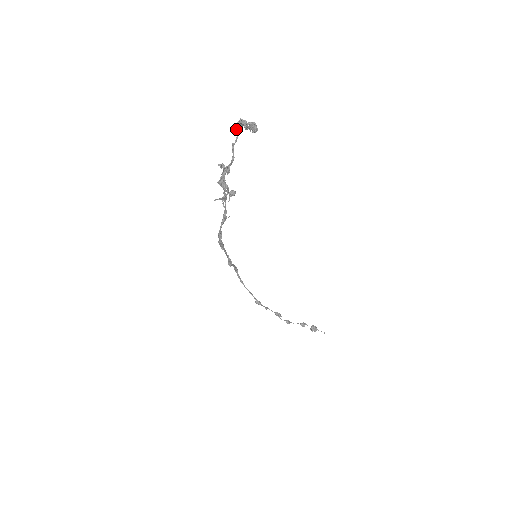
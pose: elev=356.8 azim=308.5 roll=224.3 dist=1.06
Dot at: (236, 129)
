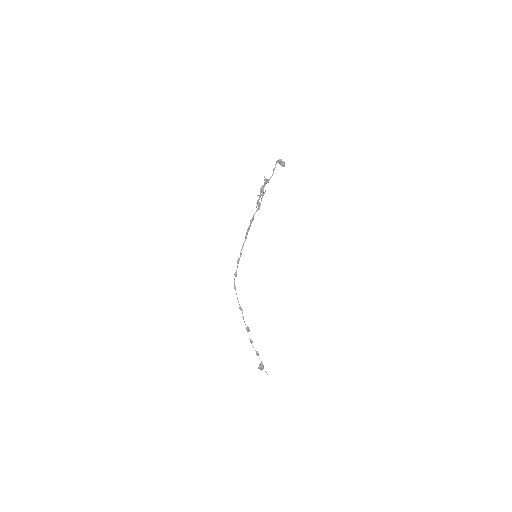
Dot at: (276, 163)
